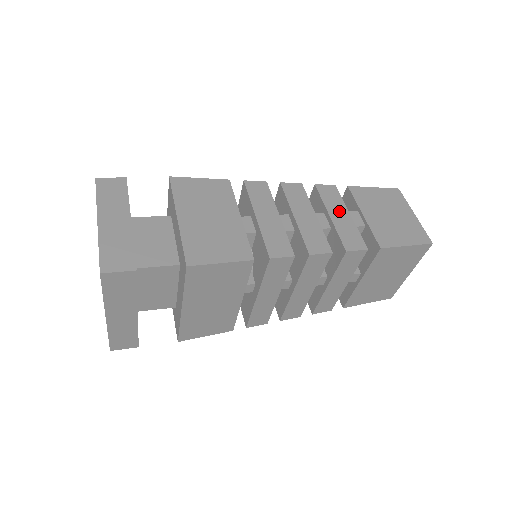
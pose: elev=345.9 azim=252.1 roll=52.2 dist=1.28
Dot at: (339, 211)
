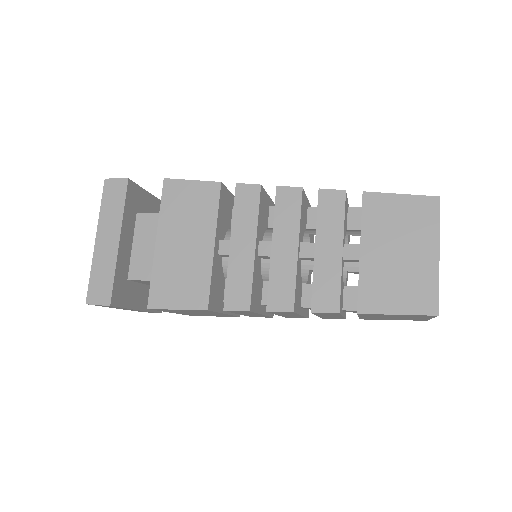
Dot at: occluded
